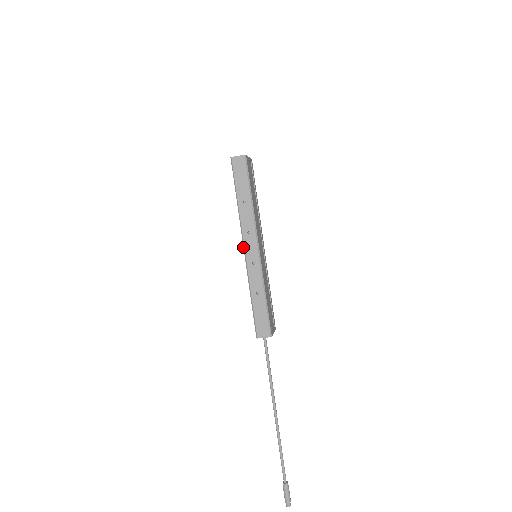
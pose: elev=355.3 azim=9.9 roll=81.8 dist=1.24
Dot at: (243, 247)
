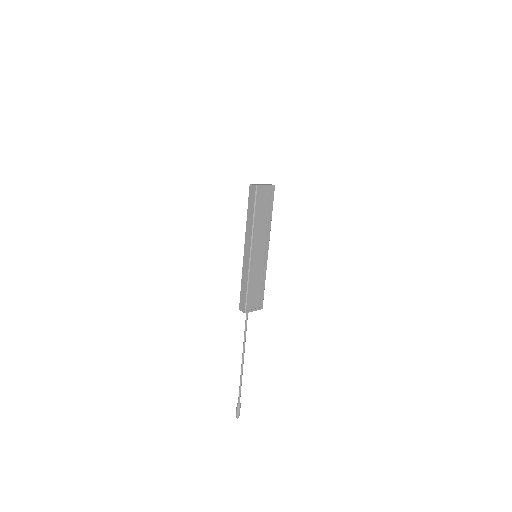
Dot at: (244, 248)
